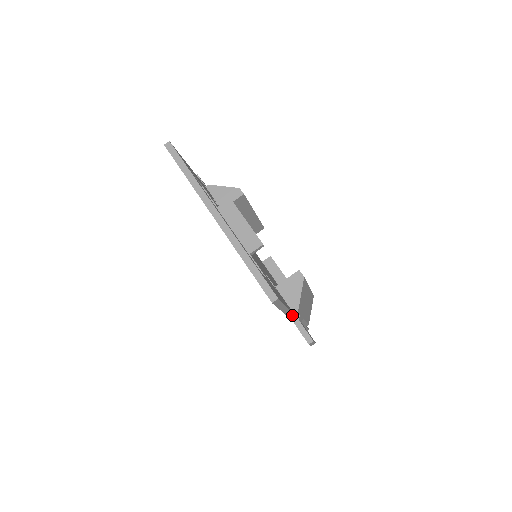
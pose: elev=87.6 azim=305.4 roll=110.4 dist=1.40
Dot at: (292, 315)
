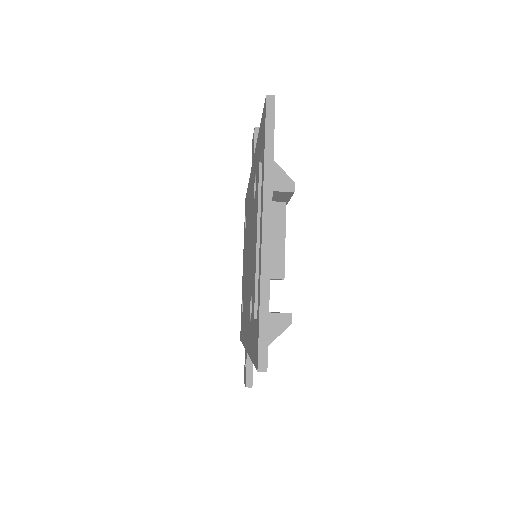
Dot at: occluded
